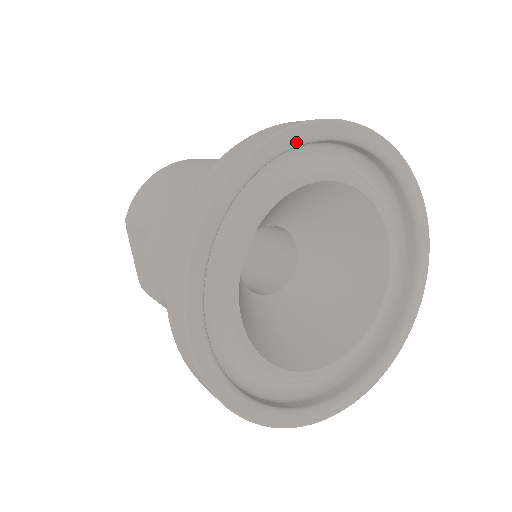
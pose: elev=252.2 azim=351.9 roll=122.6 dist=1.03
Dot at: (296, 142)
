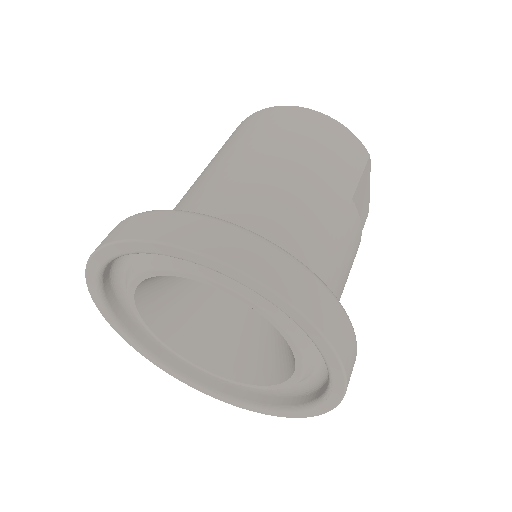
Dot at: (151, 252)
